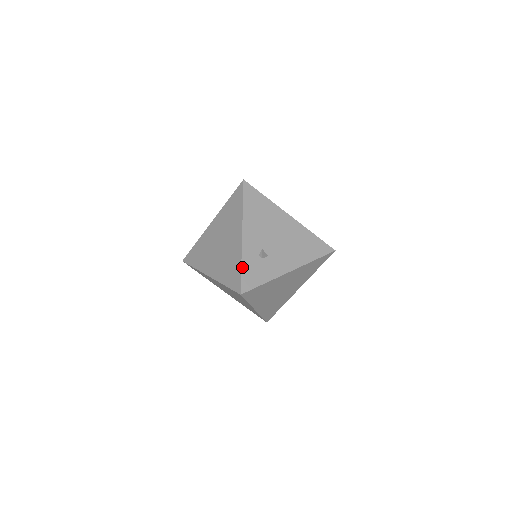
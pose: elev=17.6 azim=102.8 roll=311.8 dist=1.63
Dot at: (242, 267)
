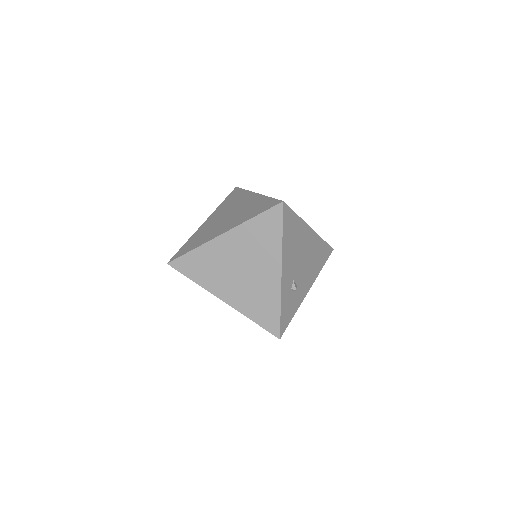
Dot at: (281, 310)
